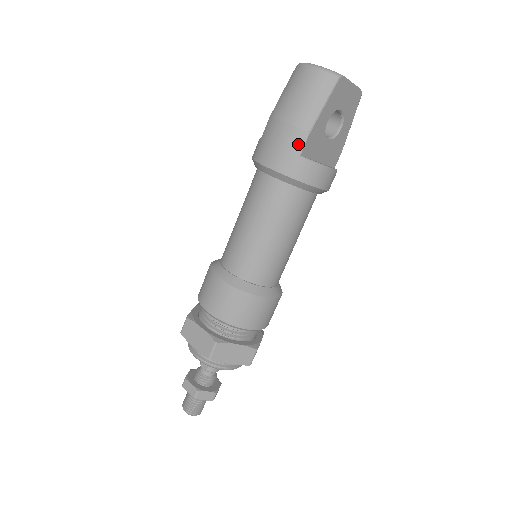
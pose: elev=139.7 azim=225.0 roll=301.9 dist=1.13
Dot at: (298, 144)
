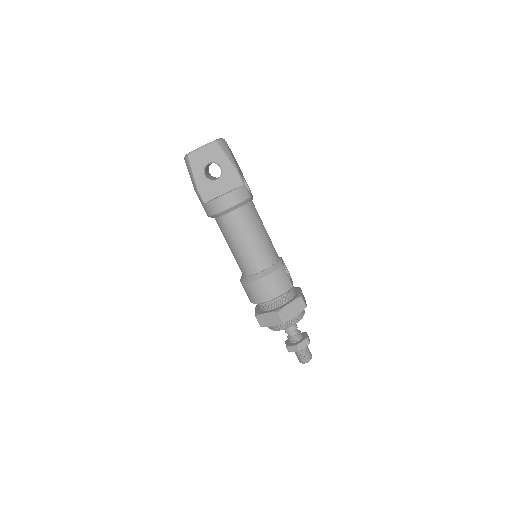
Dot at: (200, 199)
